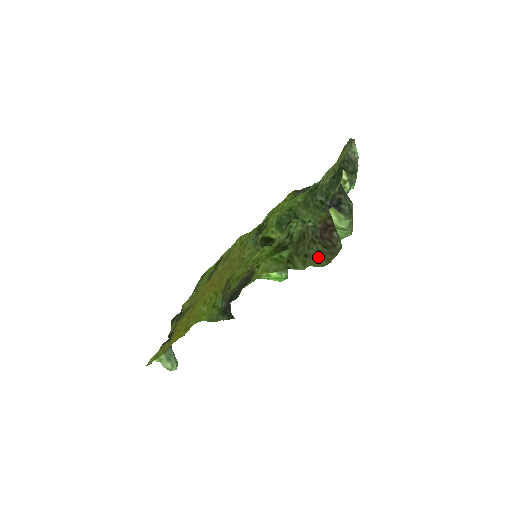
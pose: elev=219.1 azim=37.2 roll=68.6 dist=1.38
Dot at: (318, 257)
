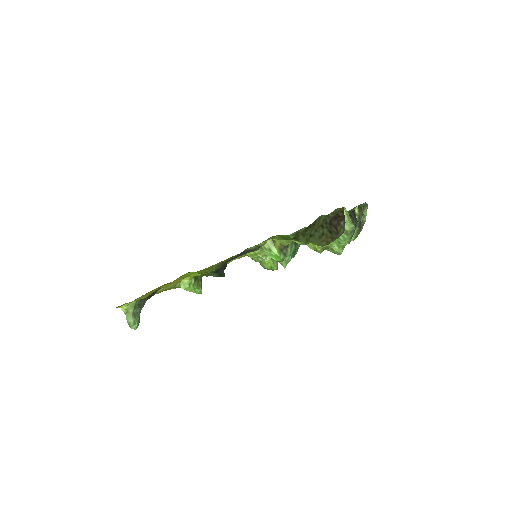
Dot at: (320, 239)
